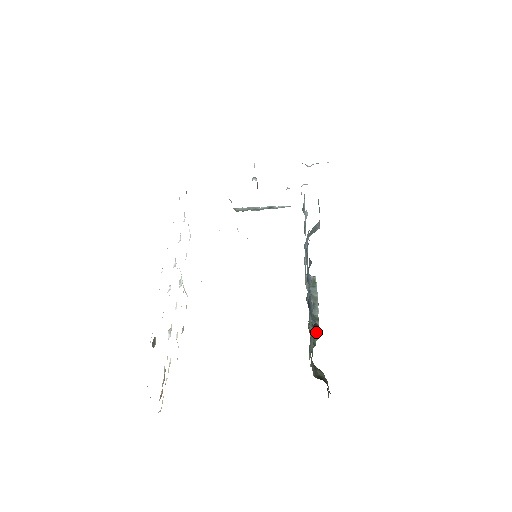
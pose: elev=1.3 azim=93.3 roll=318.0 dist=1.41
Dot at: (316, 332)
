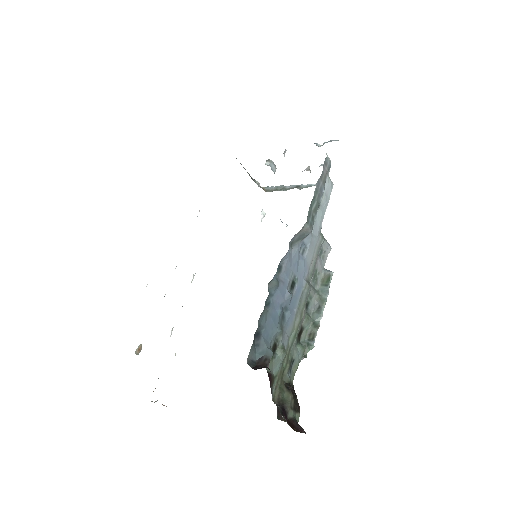
Dot at: (310, 342)
